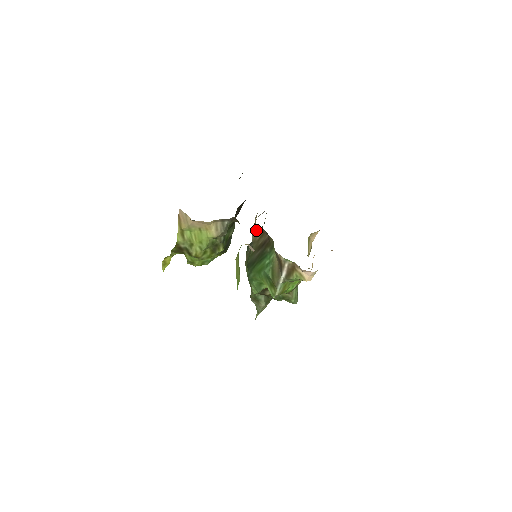
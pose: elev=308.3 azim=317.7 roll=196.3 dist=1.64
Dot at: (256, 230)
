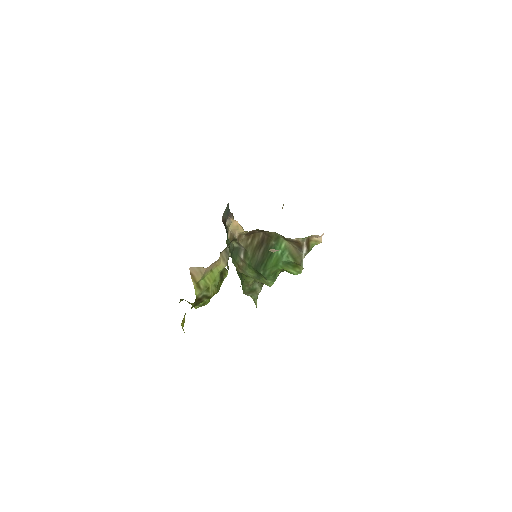
Dot at: (243, 236)
